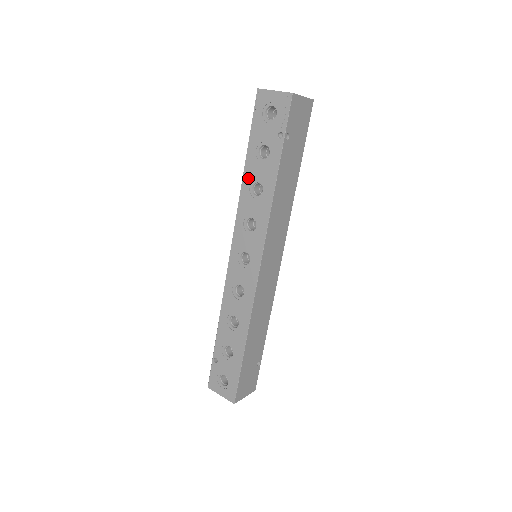
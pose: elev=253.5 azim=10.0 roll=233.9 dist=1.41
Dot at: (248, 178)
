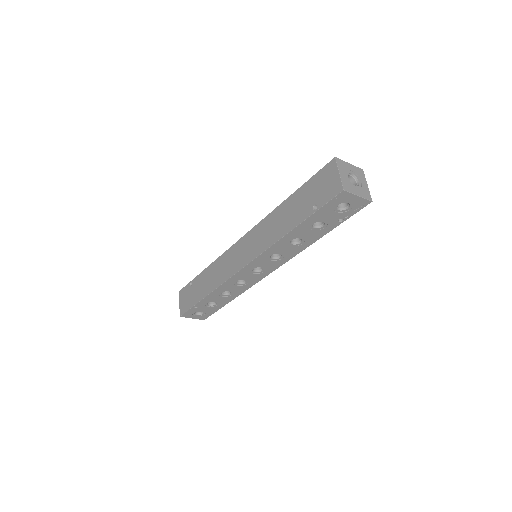
Dot at: (292, 236)
